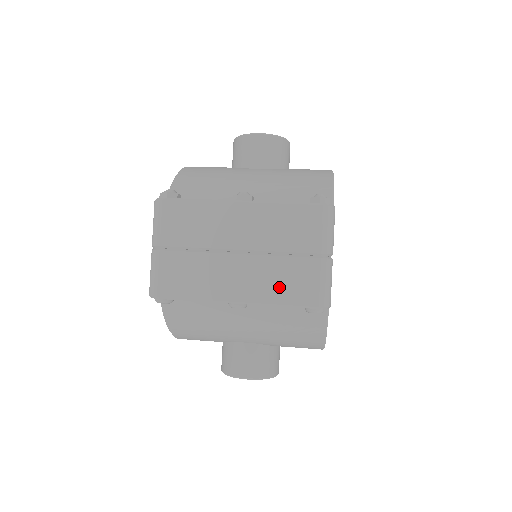
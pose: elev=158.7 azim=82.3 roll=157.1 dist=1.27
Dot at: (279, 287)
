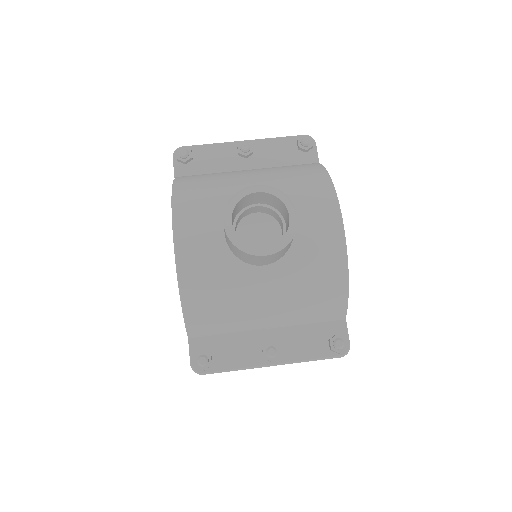
Dot at: occluded
